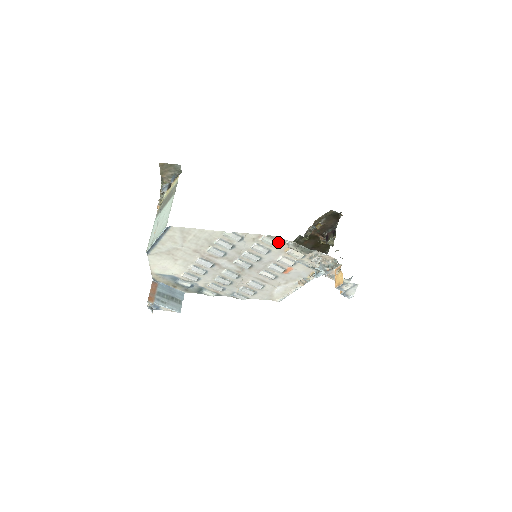
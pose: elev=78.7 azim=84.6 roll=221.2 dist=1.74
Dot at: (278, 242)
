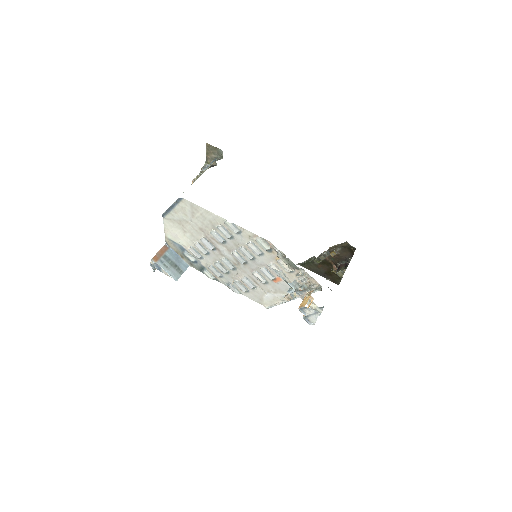
Dot at: (270, 248)
